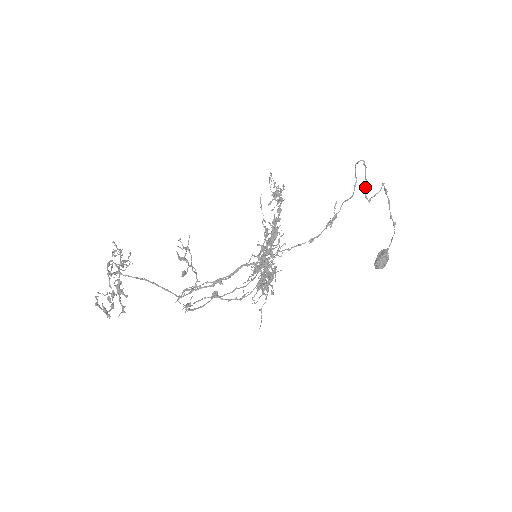
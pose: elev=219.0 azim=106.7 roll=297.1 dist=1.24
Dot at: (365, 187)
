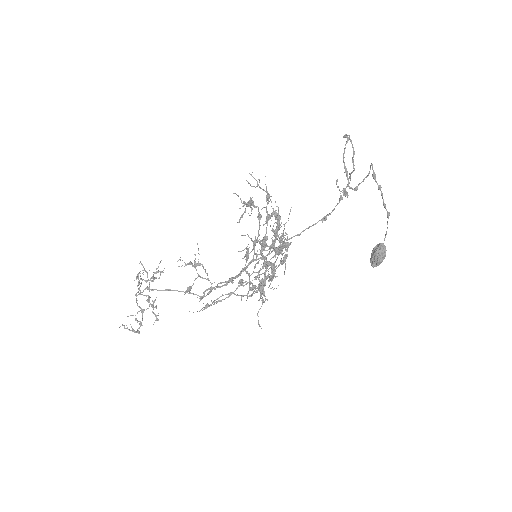
Dot at: (346, 176)
